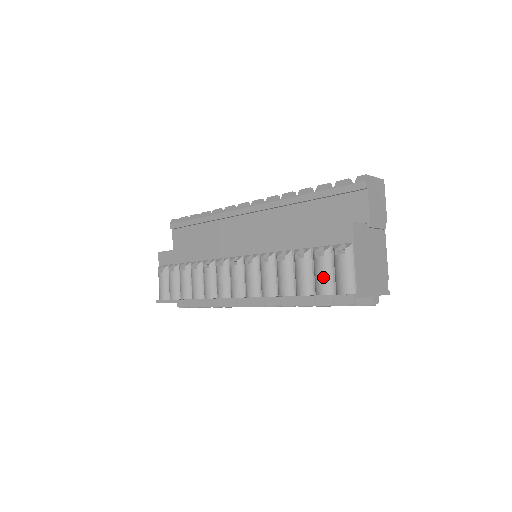
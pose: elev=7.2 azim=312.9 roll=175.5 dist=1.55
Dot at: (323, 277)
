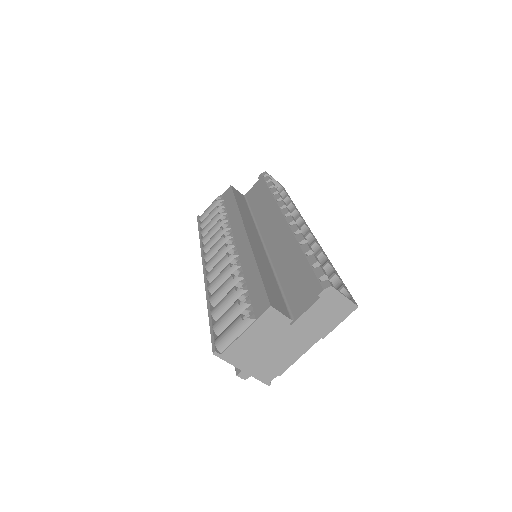
Dot at: (225, 318)
